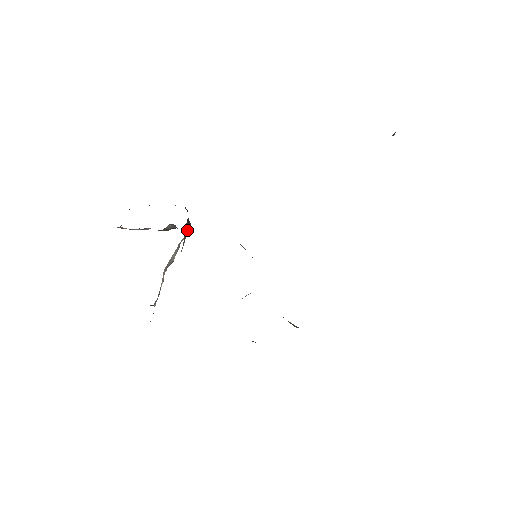
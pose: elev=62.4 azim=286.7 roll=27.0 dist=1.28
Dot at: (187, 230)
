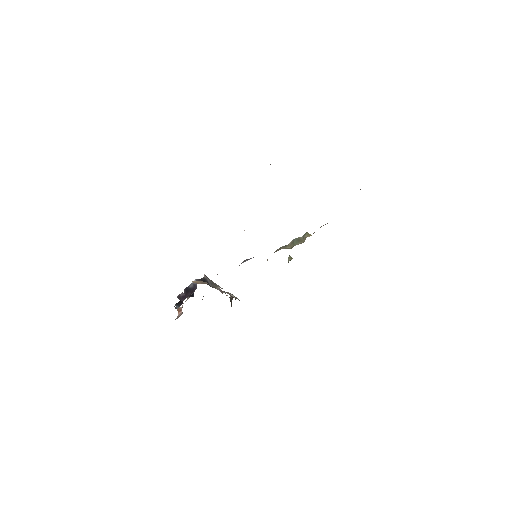
Dot at: (211, 283)
